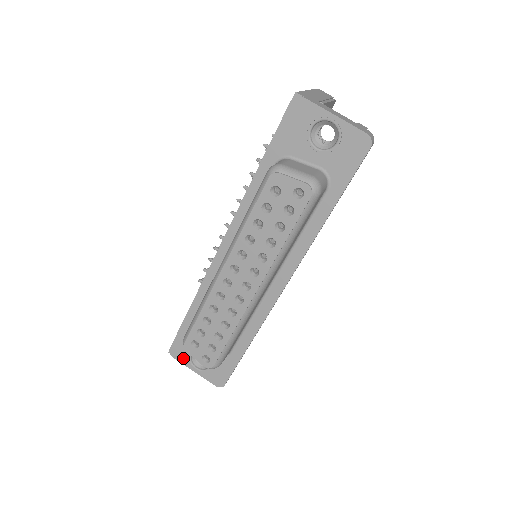
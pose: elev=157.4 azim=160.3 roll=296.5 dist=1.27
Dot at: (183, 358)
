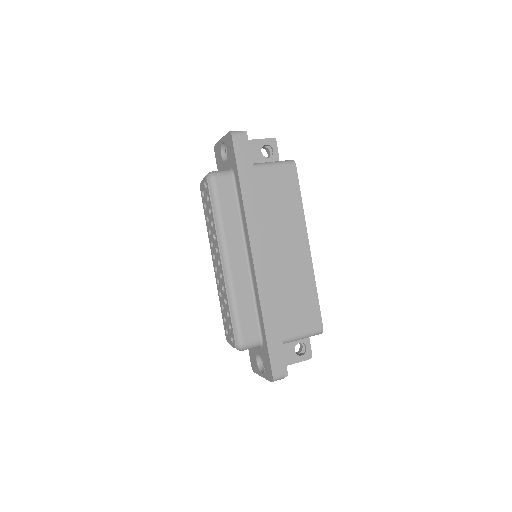
Dot at: (256, 368)
